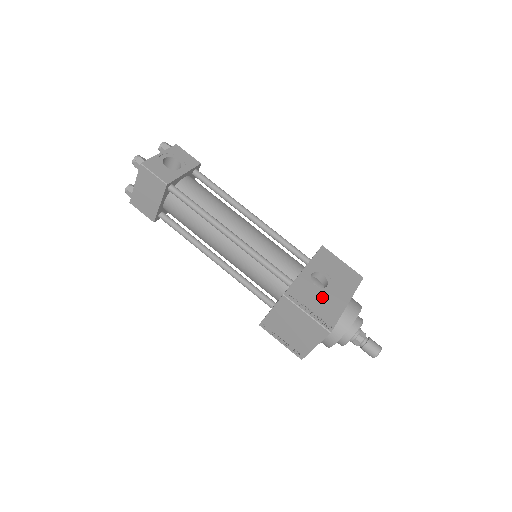
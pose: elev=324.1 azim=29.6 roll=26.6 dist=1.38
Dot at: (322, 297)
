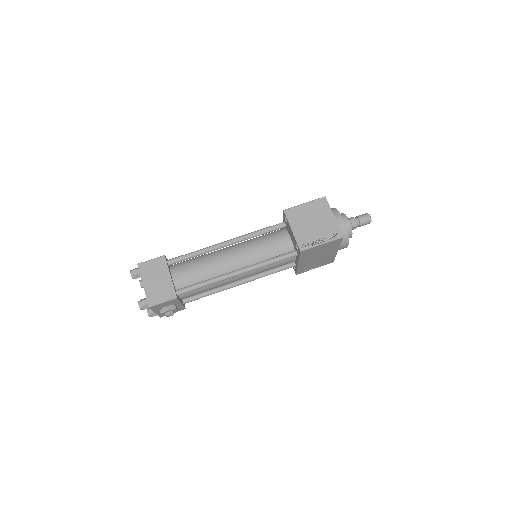
Dot at: occluded
